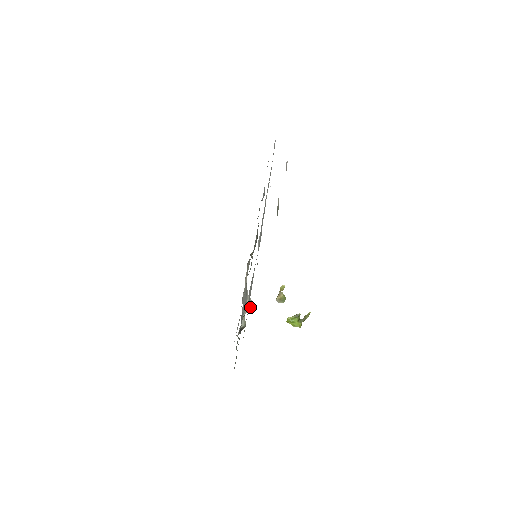
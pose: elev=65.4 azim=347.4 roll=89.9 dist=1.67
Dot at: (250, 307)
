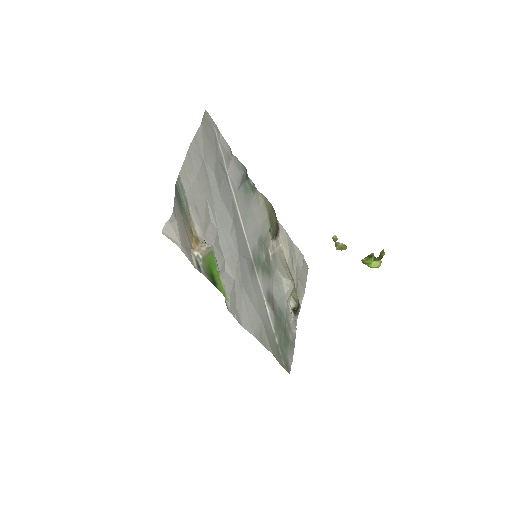
Dot at: (291, 289)
